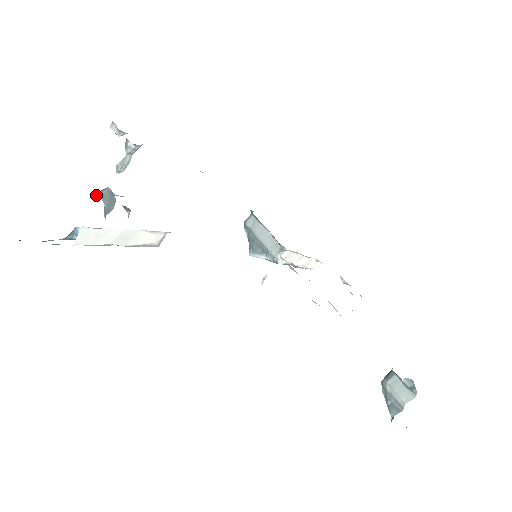
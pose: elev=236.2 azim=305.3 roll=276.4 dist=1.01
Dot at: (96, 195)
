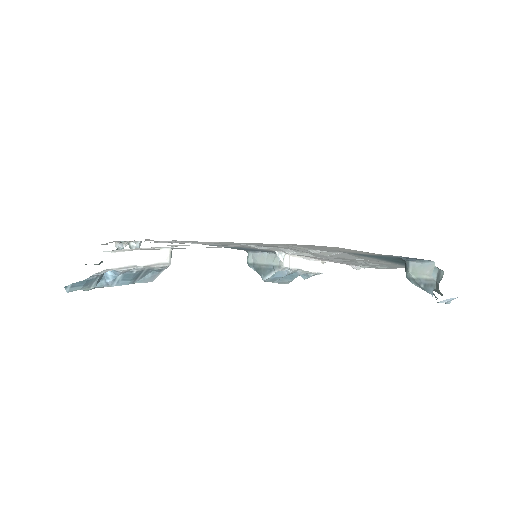
Dot at: occluded
